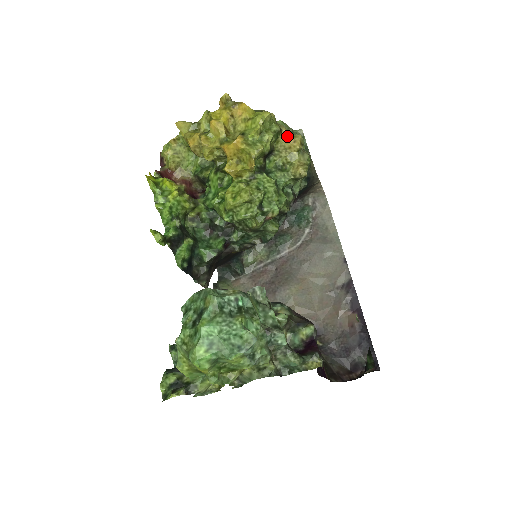
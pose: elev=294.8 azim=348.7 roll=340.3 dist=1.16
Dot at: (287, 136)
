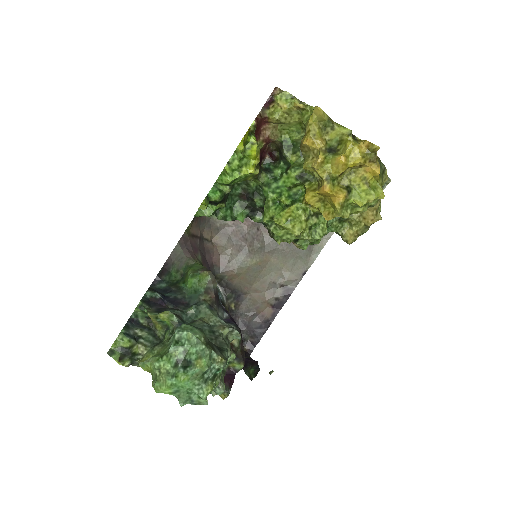
Dot at: (373, 211)
